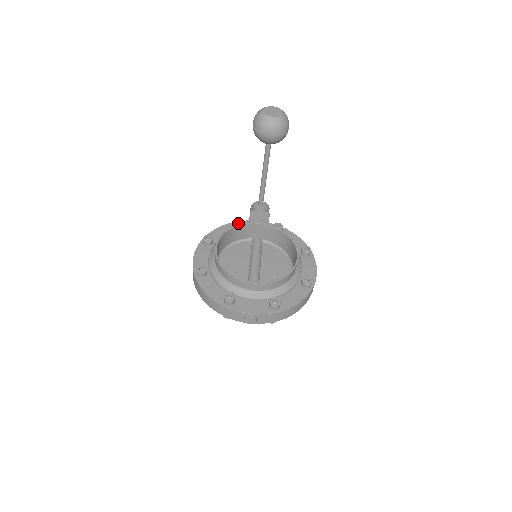
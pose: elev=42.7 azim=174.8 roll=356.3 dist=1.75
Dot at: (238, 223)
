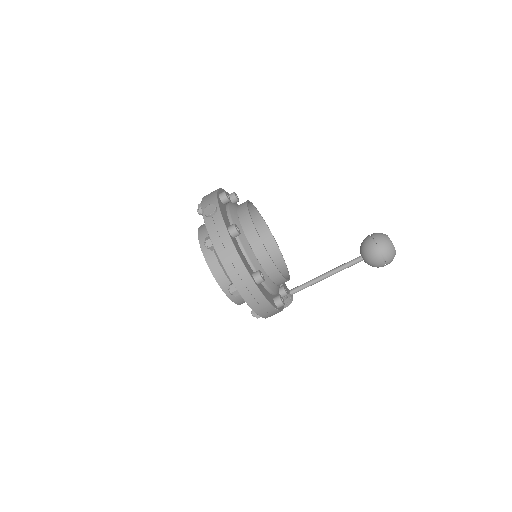
Dot at: occluded
